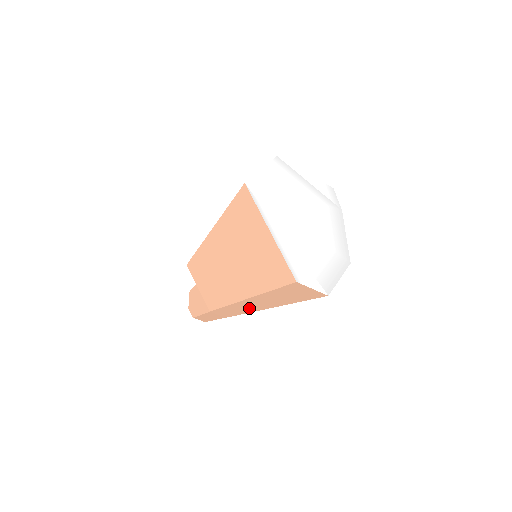
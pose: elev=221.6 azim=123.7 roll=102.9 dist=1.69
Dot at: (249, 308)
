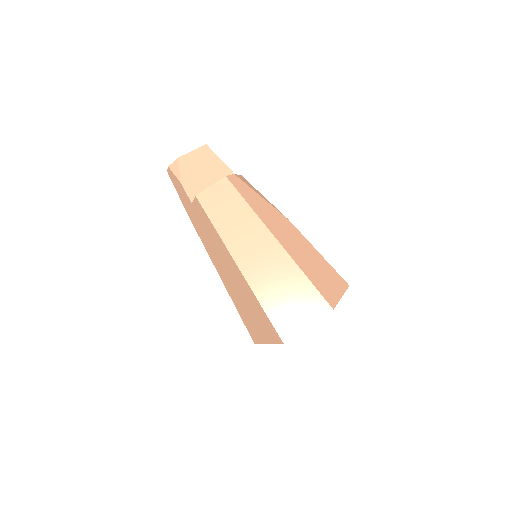
Dot at: occluded
